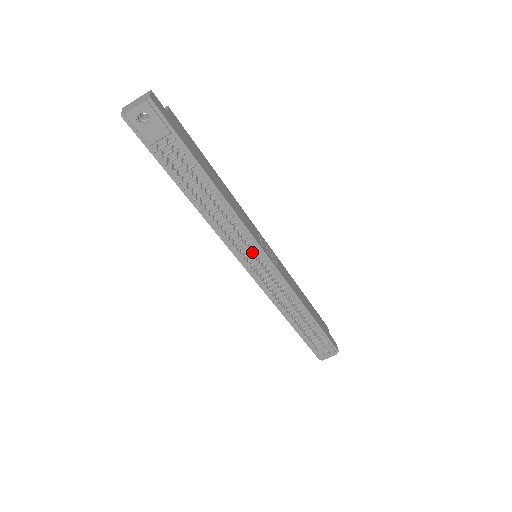
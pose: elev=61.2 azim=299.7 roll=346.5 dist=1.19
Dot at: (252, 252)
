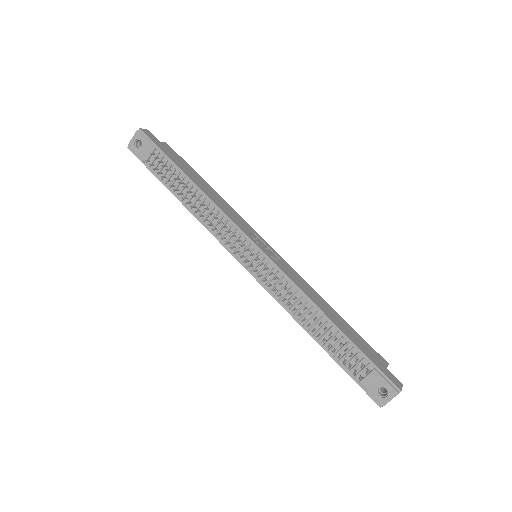
Dot at: (237, 240)
